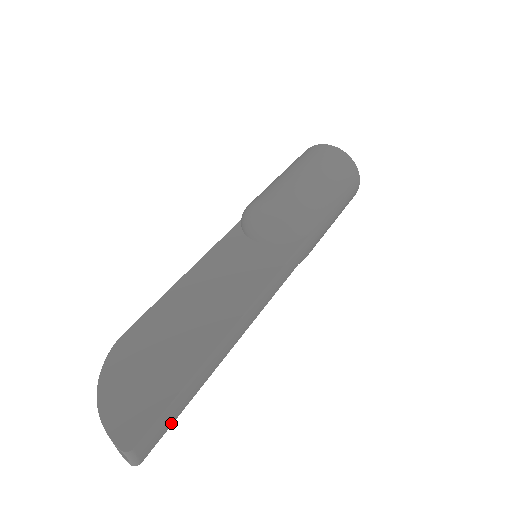
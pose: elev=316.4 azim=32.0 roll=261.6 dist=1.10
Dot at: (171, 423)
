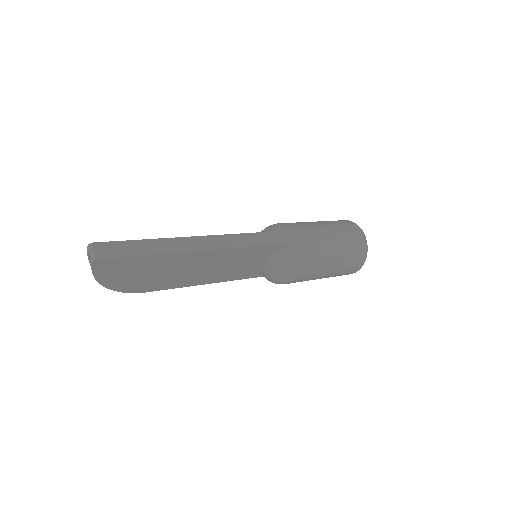
Dot at: (130, 254)
